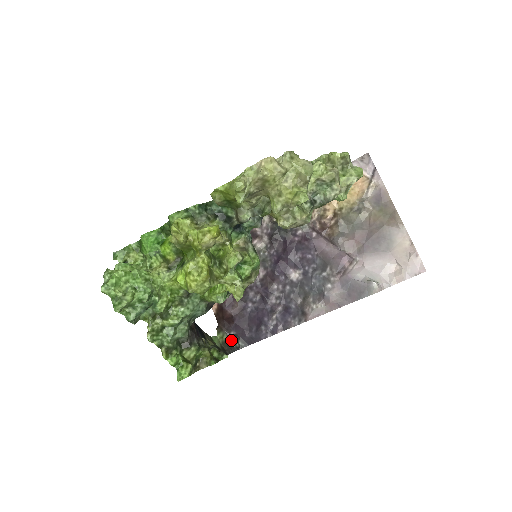
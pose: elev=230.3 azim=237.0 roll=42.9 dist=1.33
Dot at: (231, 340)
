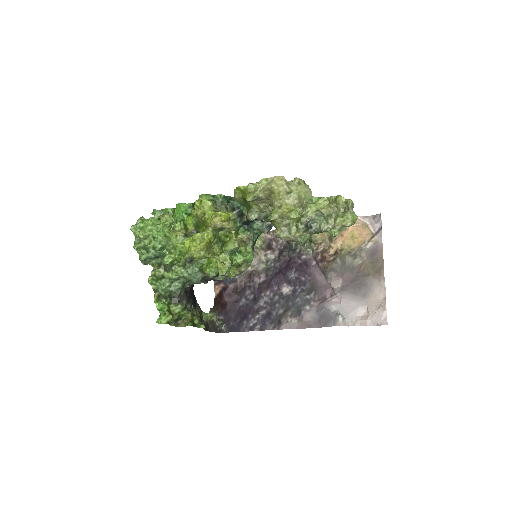
Dot at: (218, 323)
